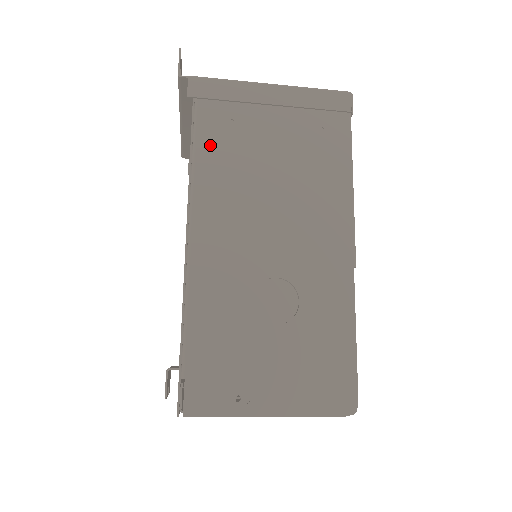
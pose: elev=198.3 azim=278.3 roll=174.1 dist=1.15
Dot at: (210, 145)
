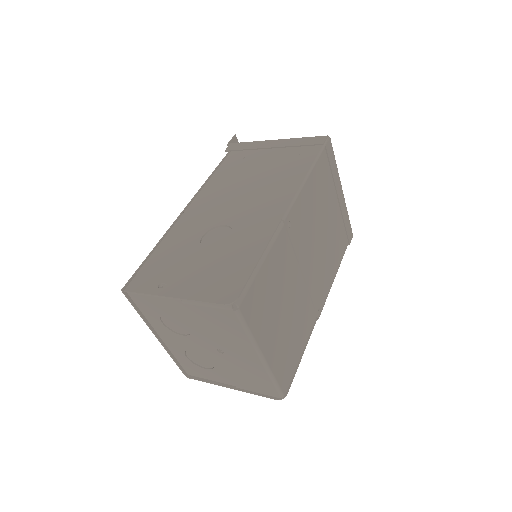
Dot at: (225, 169)
